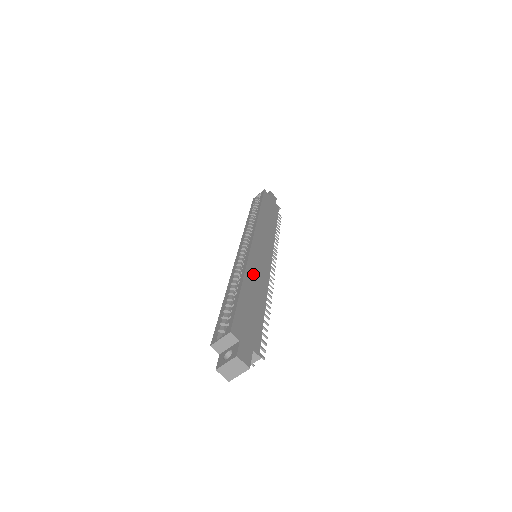
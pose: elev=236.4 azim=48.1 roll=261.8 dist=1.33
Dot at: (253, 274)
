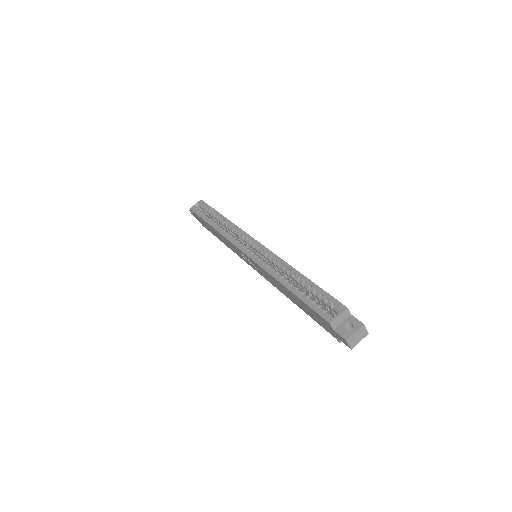
Dot at: occluded
